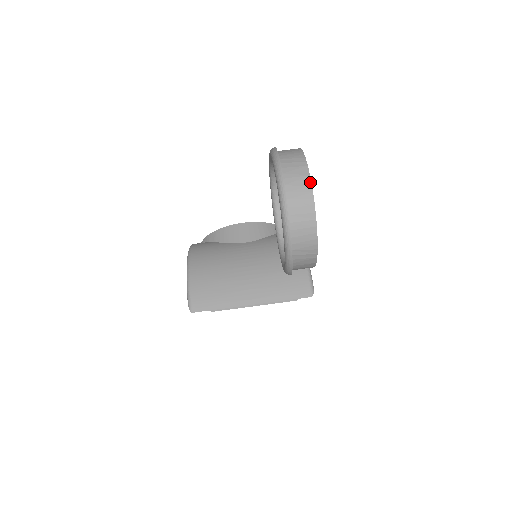
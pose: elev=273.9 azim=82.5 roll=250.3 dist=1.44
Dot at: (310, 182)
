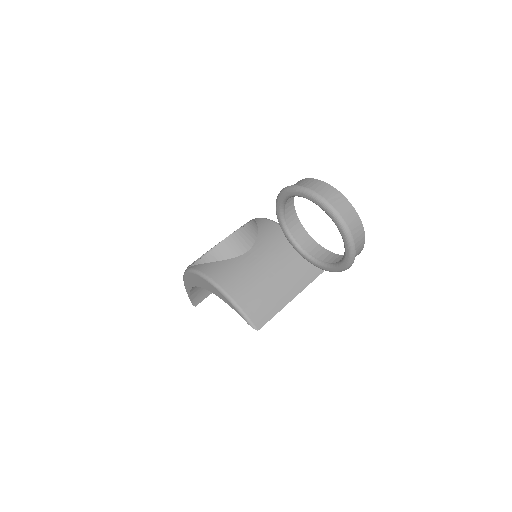
Dot at: (356, 212)
